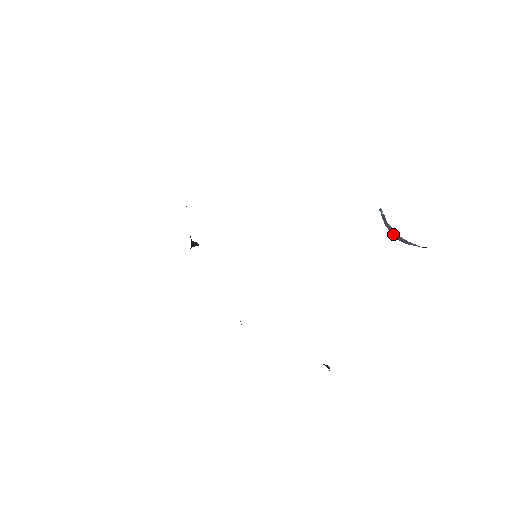
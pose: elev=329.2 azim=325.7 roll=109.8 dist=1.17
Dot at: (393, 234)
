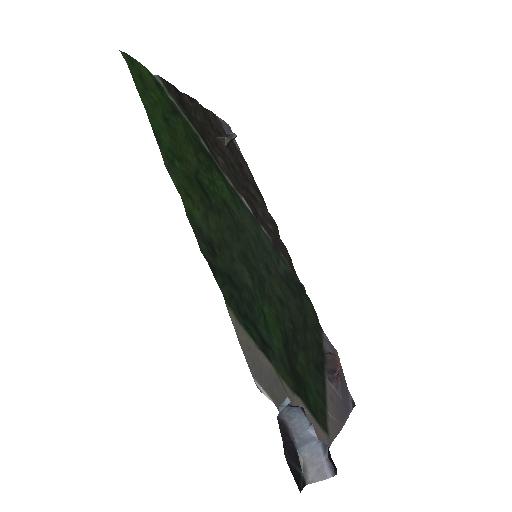
Dot at: (297, 434)
